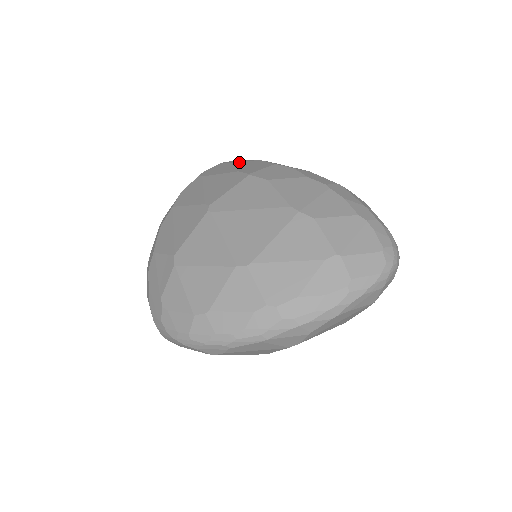
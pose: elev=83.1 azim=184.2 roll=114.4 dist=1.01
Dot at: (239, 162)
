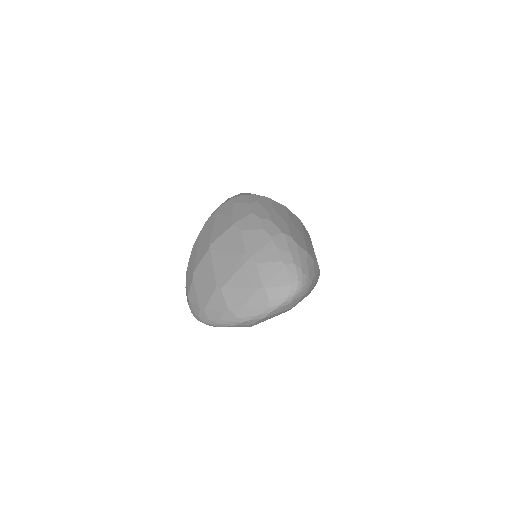
Dot at: (238, 203)
